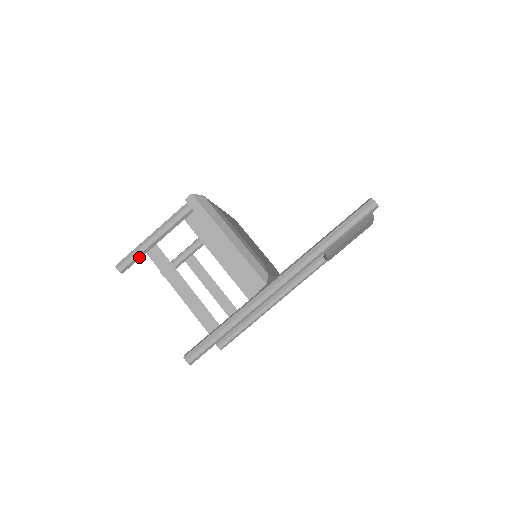
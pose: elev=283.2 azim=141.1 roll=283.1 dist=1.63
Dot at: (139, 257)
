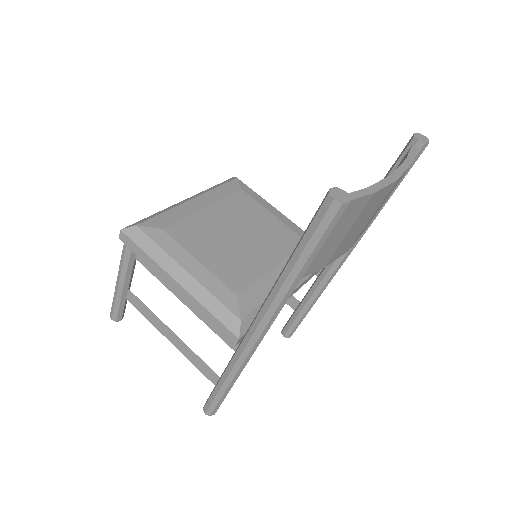
Dot at: (122, 304)
